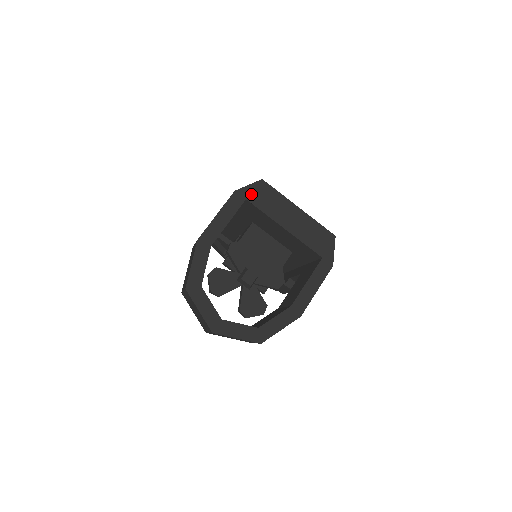
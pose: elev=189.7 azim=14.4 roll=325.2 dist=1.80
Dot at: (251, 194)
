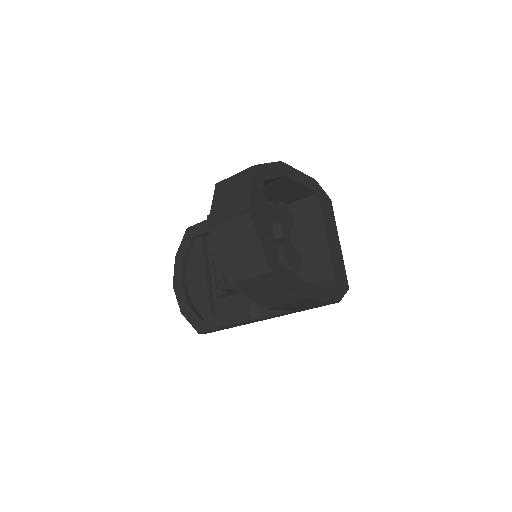
Dot at: (322, 195)
